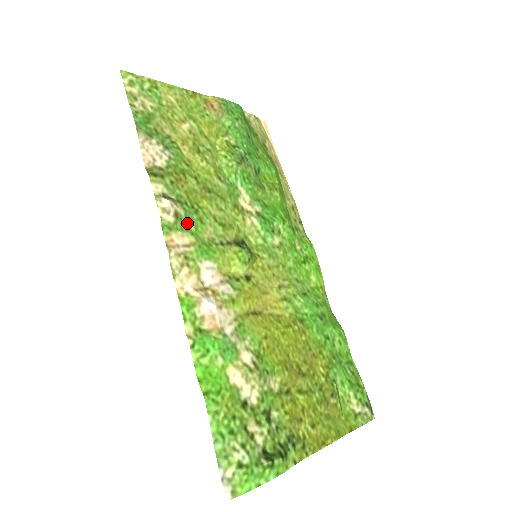
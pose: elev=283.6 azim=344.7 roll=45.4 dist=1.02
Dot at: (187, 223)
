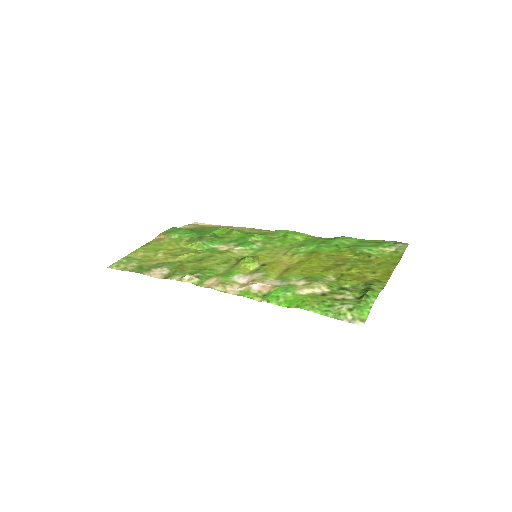
Dot at: (206, 275)
